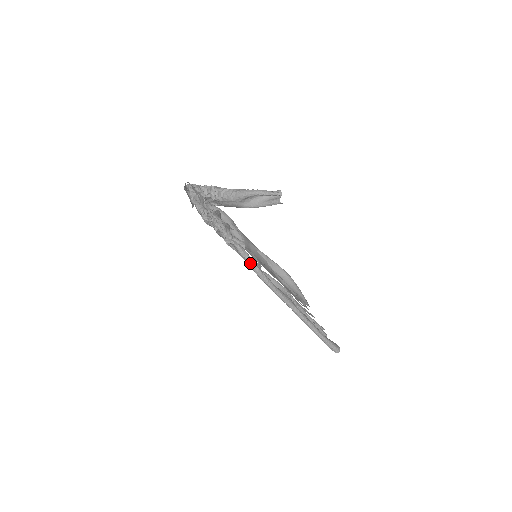
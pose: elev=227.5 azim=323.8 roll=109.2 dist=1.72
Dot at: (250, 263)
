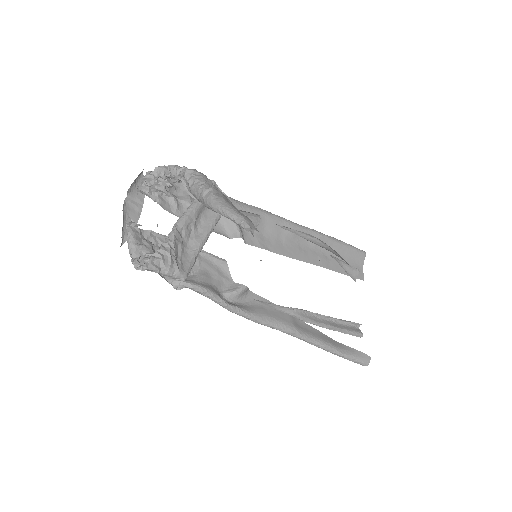
Dot at: (216, 302)
